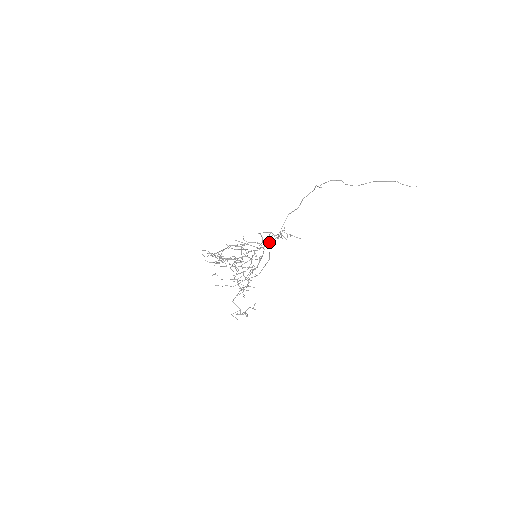
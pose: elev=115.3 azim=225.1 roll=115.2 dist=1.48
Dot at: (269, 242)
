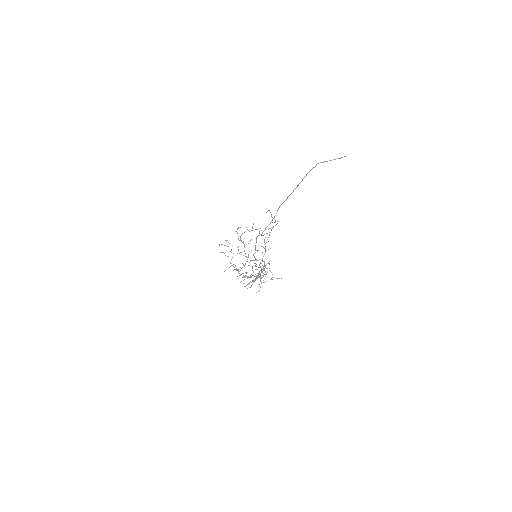
Dot at: occluded
